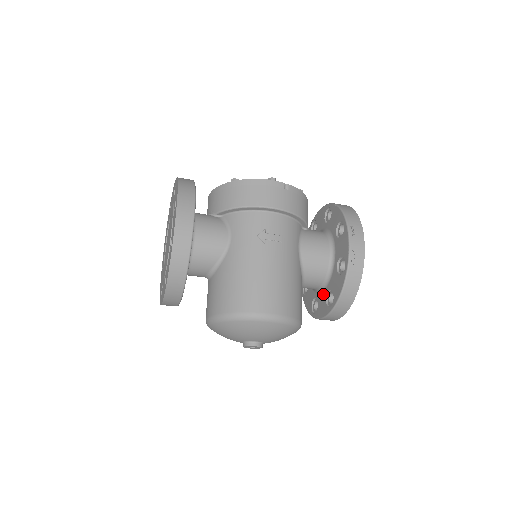
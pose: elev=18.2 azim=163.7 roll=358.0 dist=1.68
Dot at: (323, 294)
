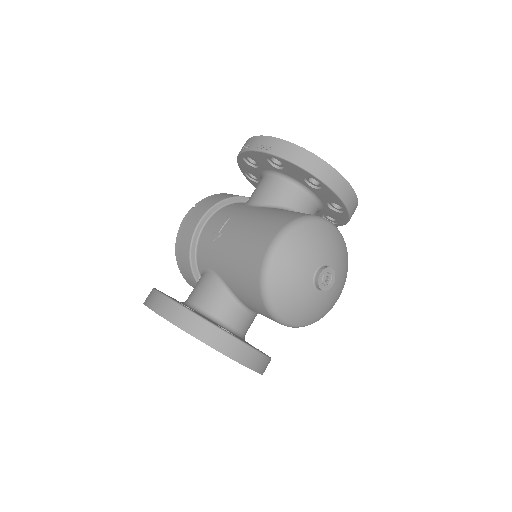
Dot at: (315, 193)
